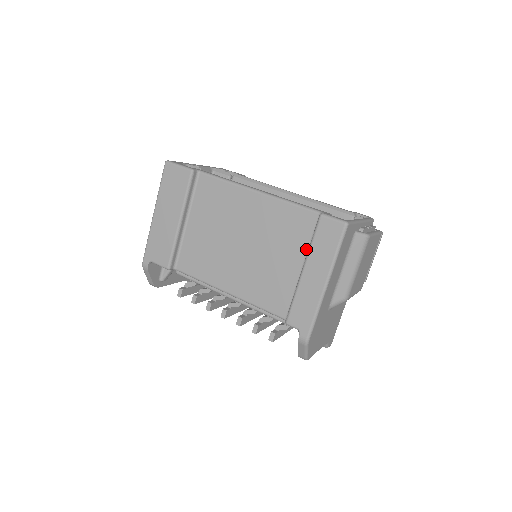
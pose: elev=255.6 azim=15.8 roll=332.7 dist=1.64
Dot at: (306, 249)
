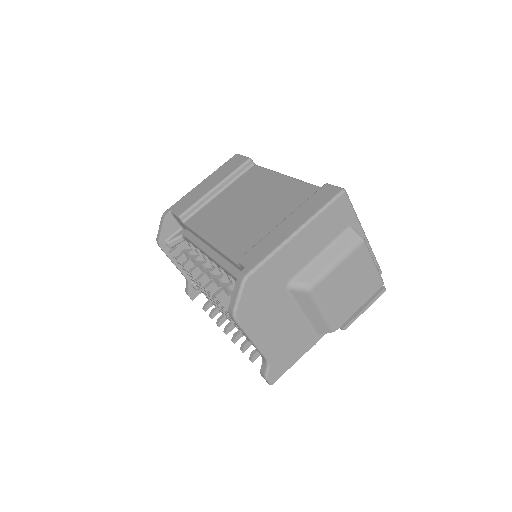
Dot at: occluded
